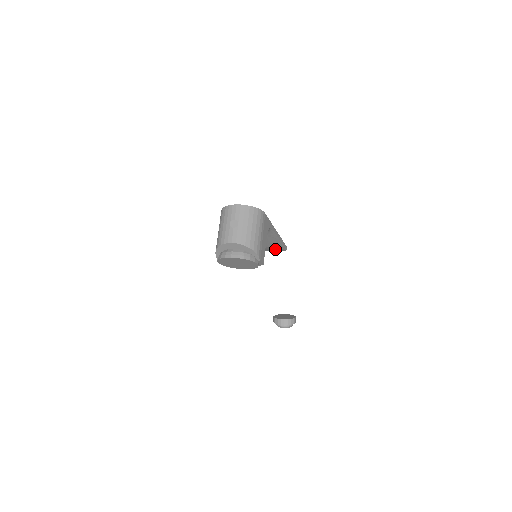
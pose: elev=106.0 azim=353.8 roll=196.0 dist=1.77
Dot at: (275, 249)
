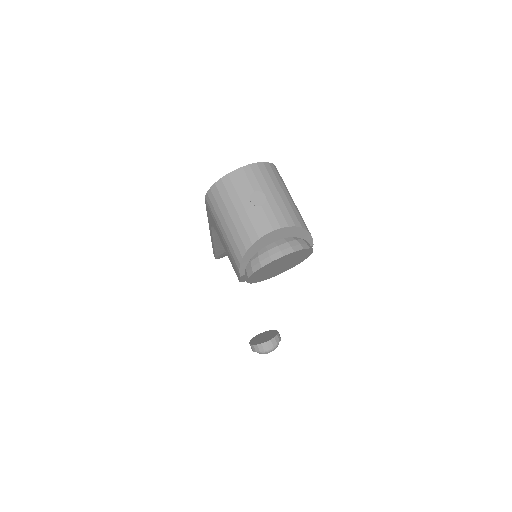
Dot at: occluded
